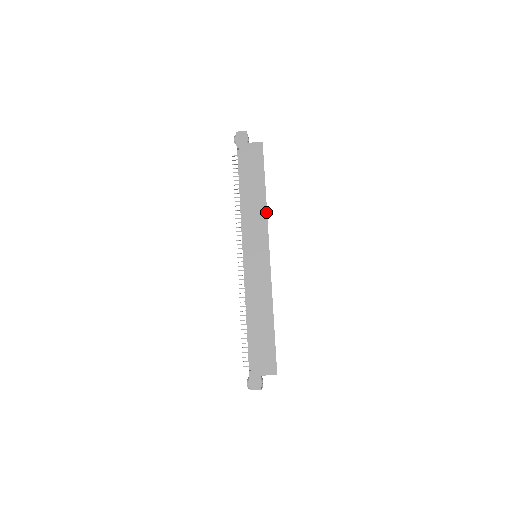
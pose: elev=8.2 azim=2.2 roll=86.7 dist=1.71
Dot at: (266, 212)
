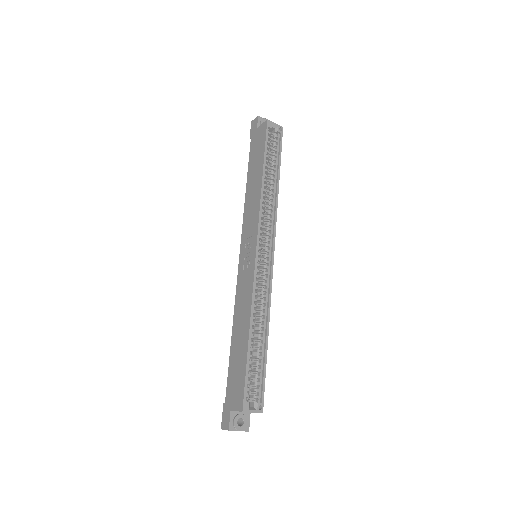
Dot at: (260, 199)
